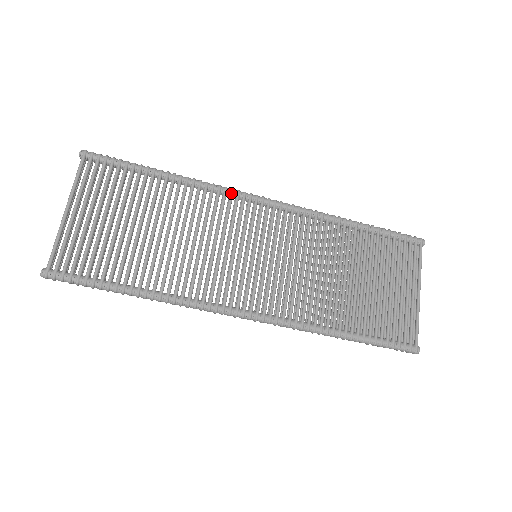
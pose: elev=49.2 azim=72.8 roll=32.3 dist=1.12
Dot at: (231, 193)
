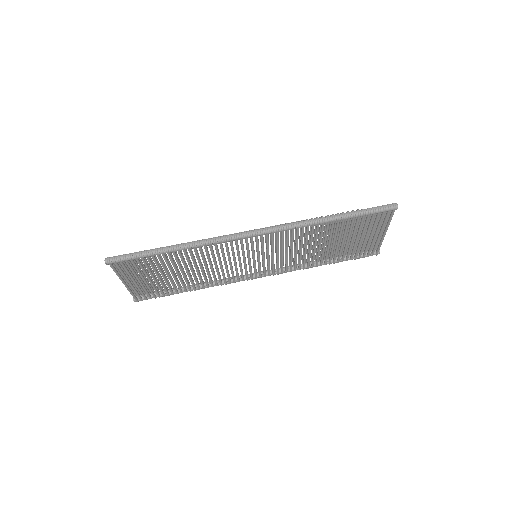
Dot at: occluded
